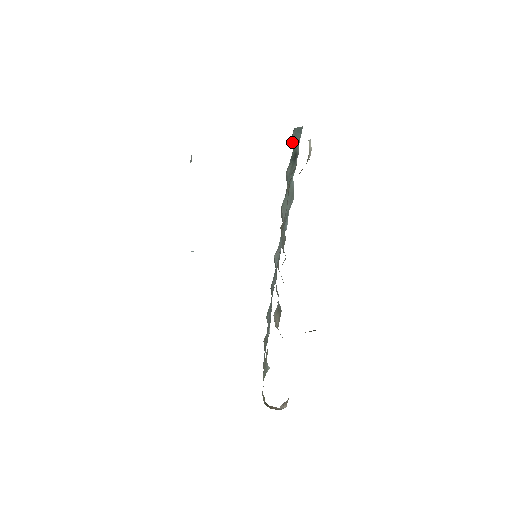
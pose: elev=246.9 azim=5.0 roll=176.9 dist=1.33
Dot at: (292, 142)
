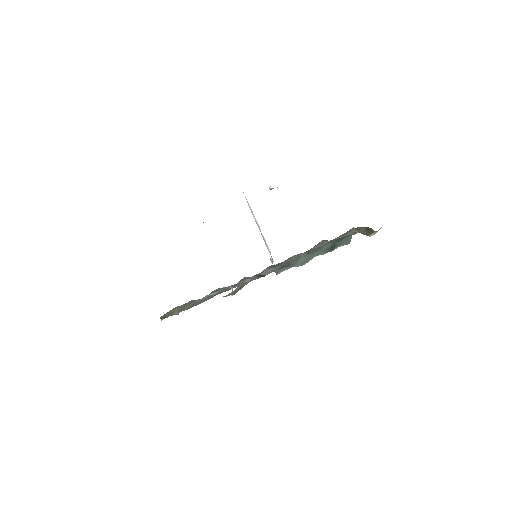
Dot at: occluded
